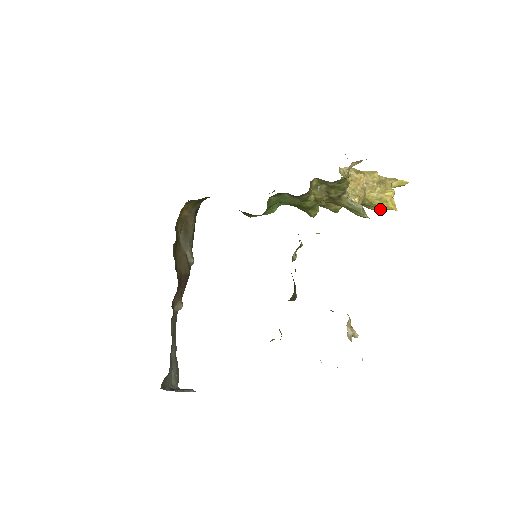
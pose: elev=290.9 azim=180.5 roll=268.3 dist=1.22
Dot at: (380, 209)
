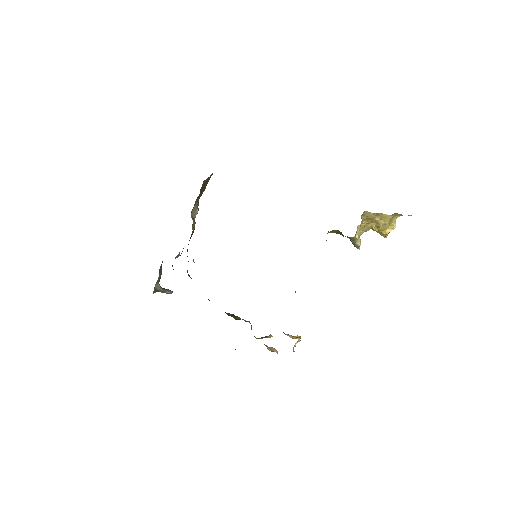
Dot at: occluded
